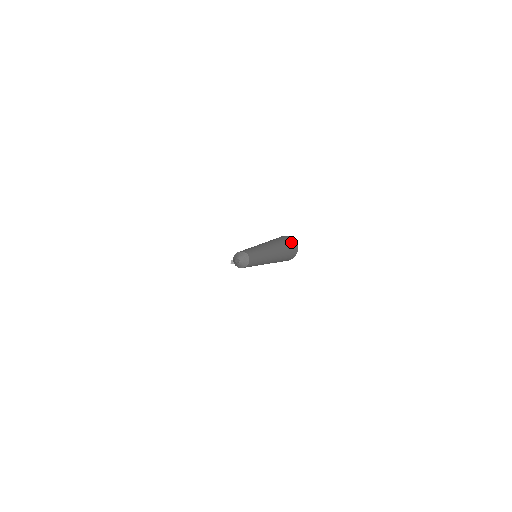
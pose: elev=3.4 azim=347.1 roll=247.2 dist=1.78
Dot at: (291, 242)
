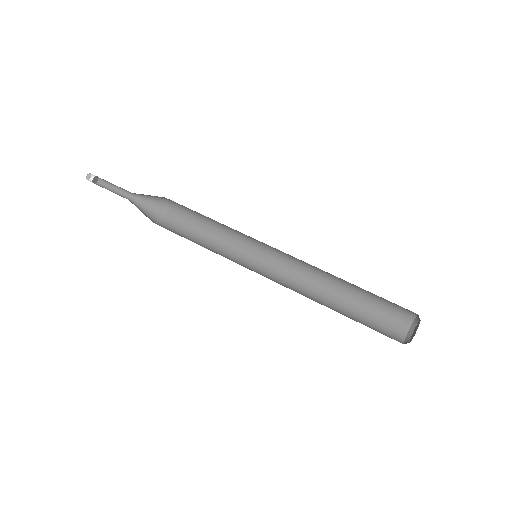
Dot at: occluded
